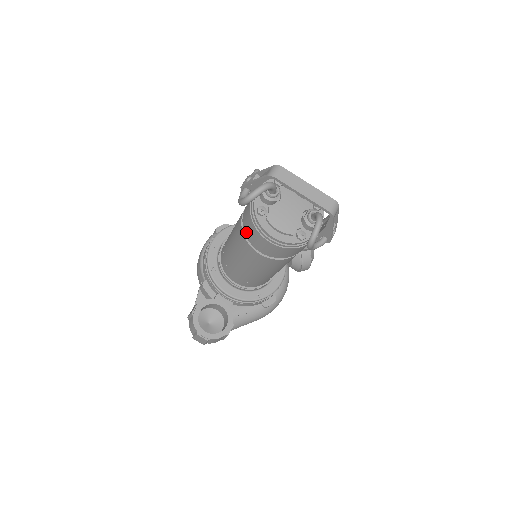
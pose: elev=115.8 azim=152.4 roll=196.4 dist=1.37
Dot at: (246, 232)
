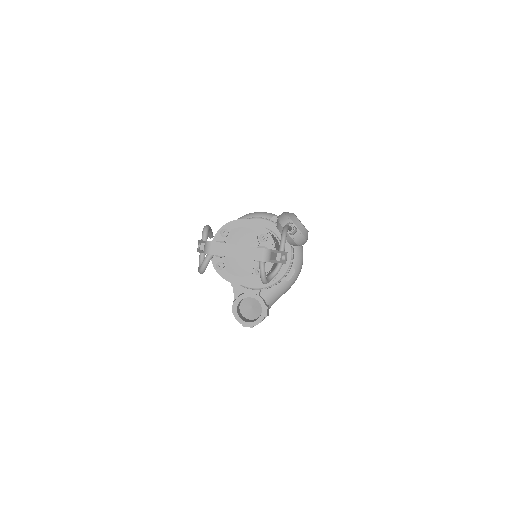
Dot at: occluded
